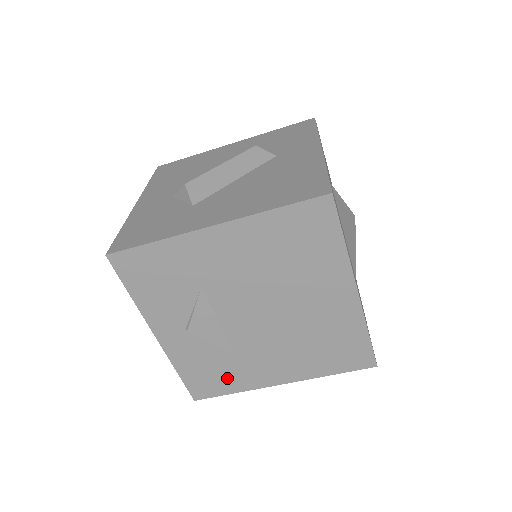
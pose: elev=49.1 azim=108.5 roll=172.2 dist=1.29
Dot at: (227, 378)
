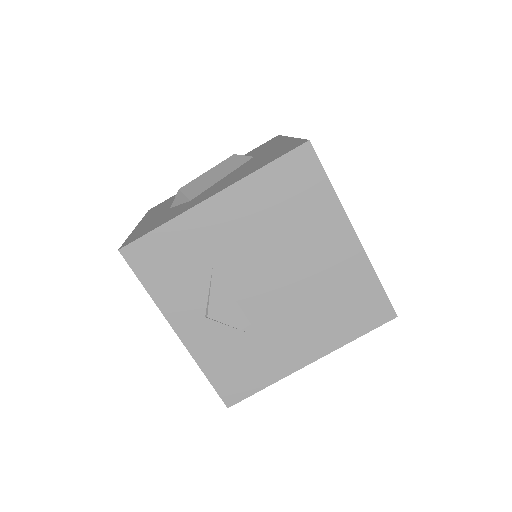
Dot at: (256, 369)
